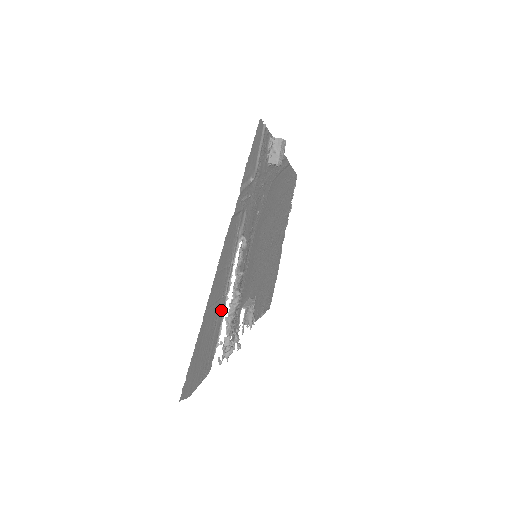
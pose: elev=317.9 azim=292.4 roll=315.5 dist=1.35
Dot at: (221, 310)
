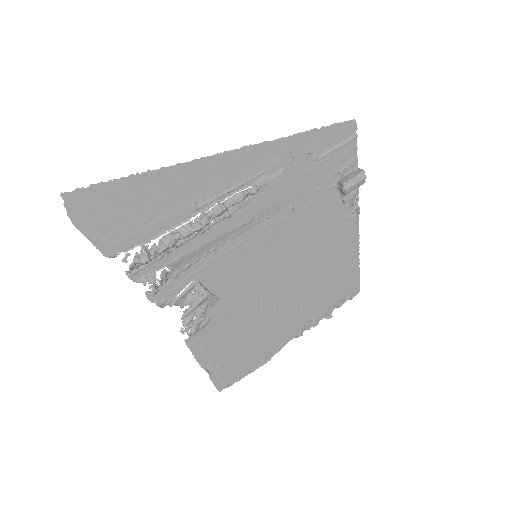
Dot at: (180, 215)
